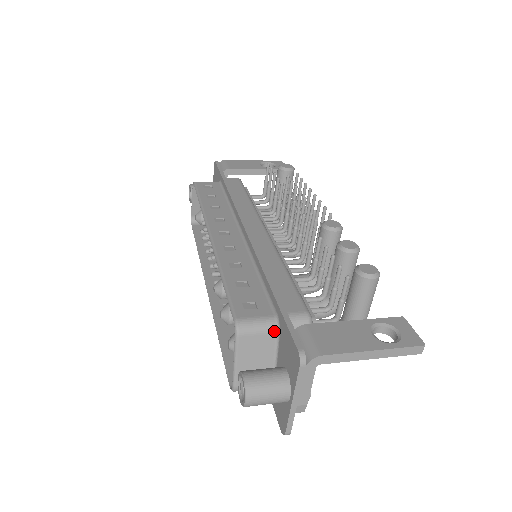
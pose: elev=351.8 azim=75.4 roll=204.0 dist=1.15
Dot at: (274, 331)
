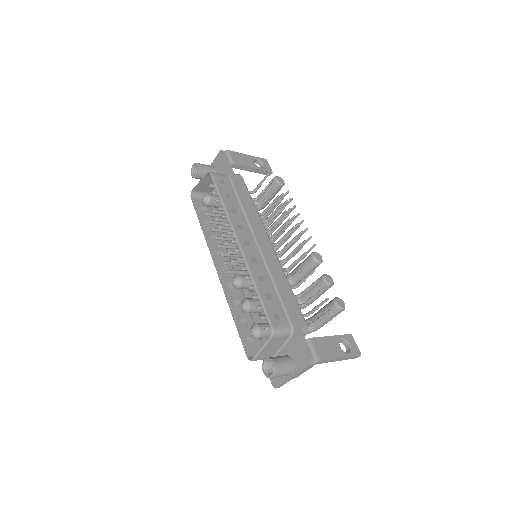
Dot at: (289, 335)
